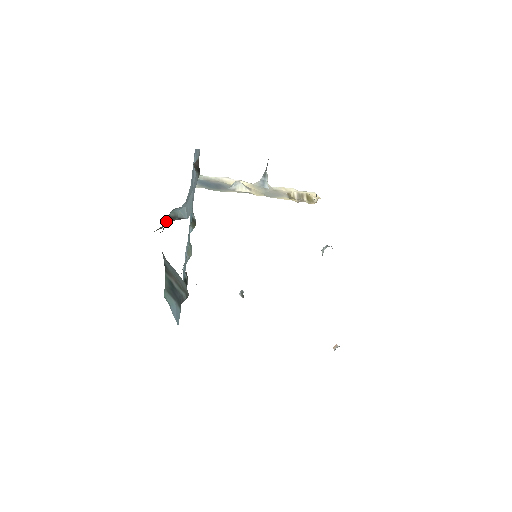
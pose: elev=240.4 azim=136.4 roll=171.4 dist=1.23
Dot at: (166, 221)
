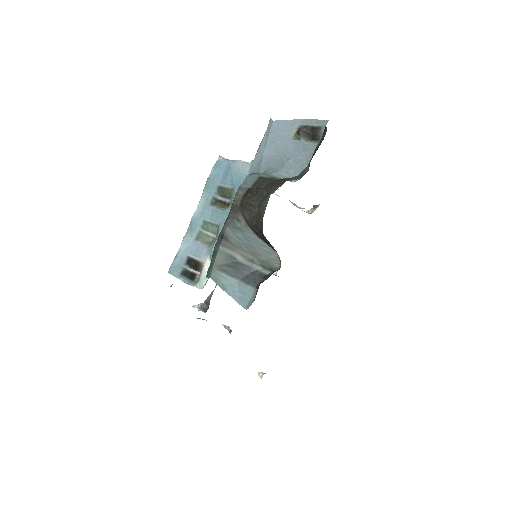
Dot at: (263, 180)
